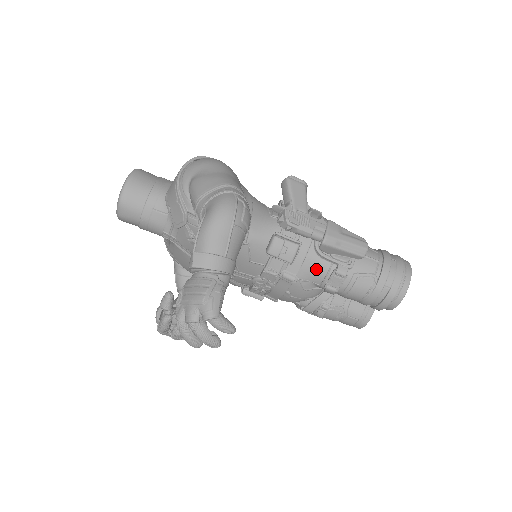
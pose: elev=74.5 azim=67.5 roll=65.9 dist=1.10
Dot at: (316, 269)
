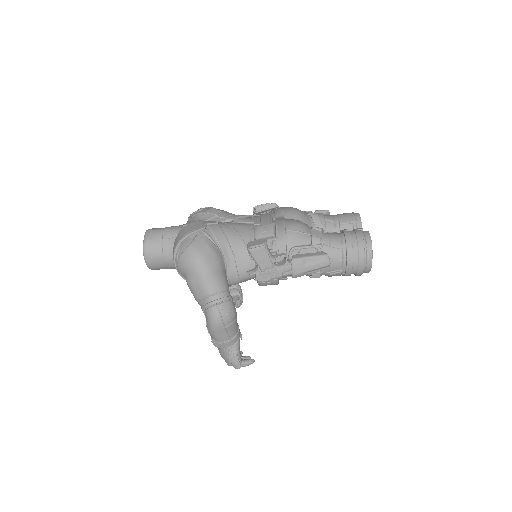
Dot at: occluded
